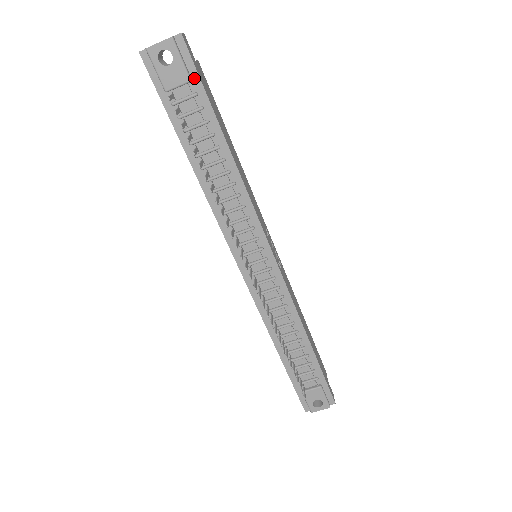
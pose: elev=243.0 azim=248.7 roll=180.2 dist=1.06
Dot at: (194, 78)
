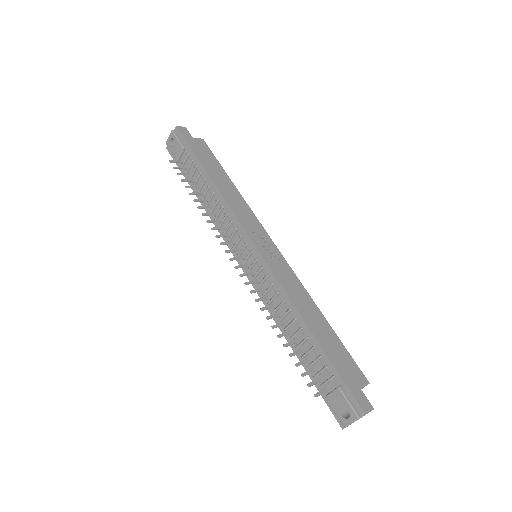
Dot at: (186, 146)
